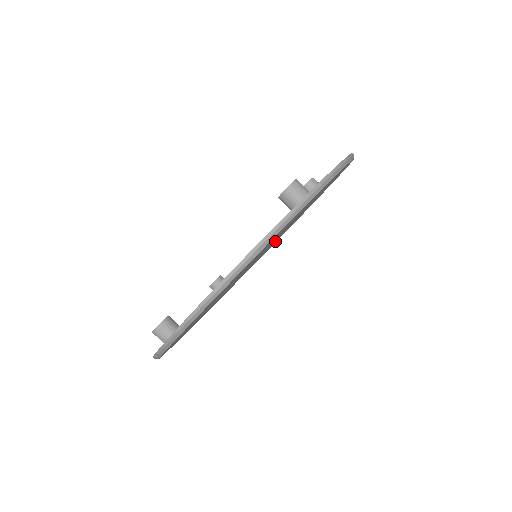
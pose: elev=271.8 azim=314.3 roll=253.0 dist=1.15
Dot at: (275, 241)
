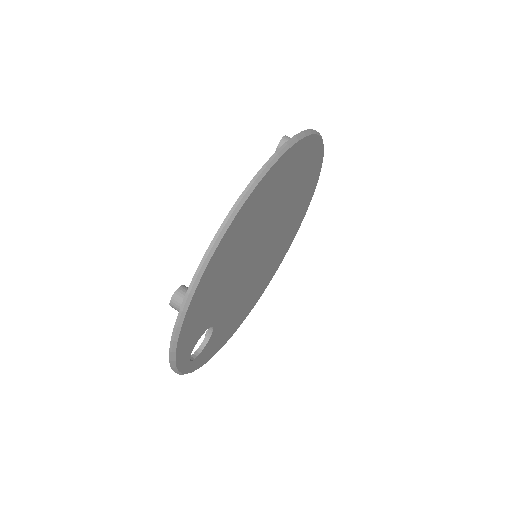
Dot at: (266, 268)
